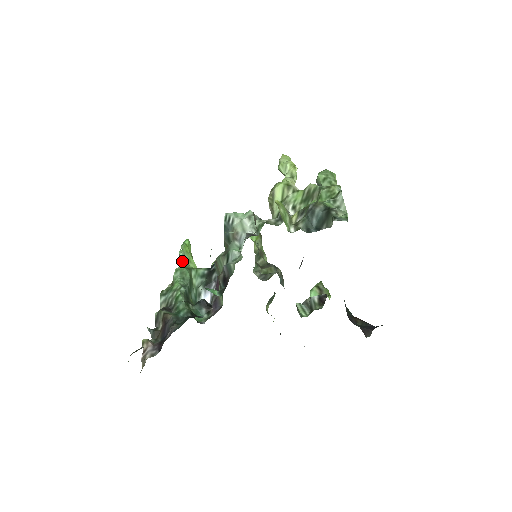
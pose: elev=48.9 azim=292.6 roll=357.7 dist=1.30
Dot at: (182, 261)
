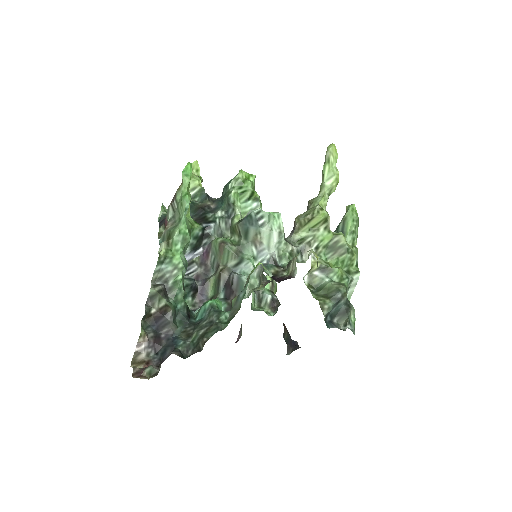
Dot at: (185, 213)
